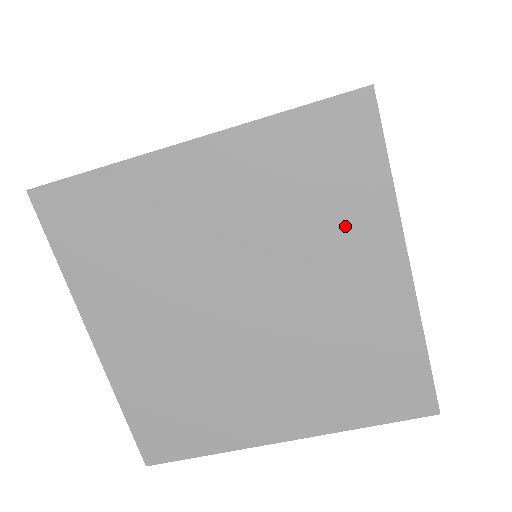
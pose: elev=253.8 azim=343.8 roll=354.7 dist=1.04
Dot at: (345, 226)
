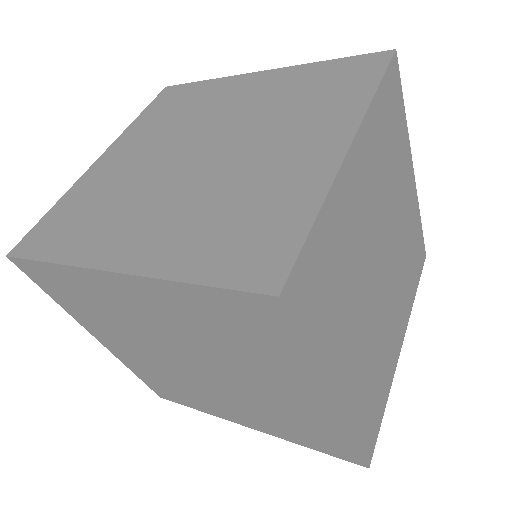
Dot at: (270, 365)
